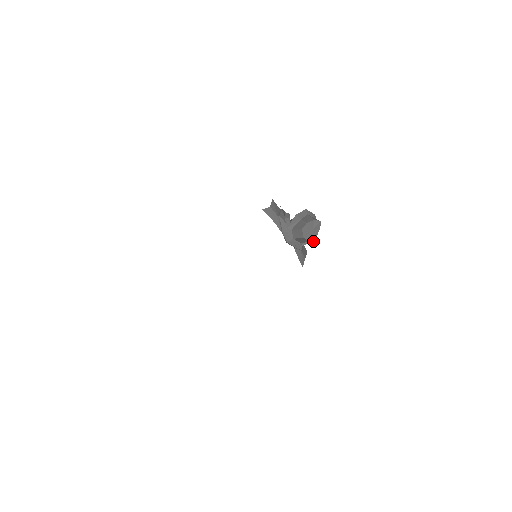
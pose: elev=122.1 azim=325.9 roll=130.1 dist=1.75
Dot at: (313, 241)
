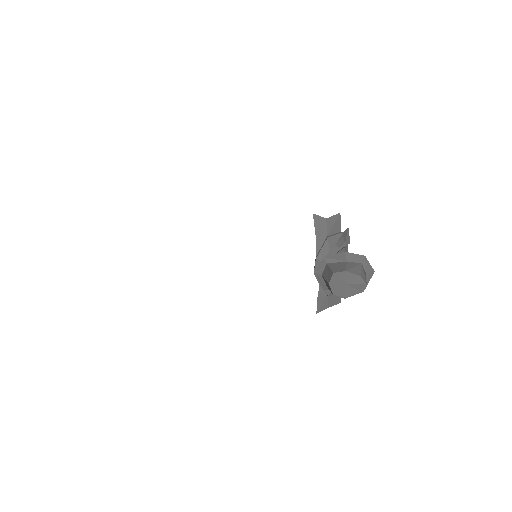
Dot at: (345, 297)
